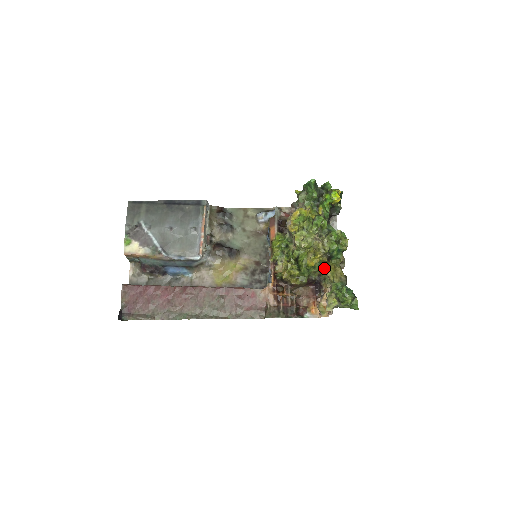
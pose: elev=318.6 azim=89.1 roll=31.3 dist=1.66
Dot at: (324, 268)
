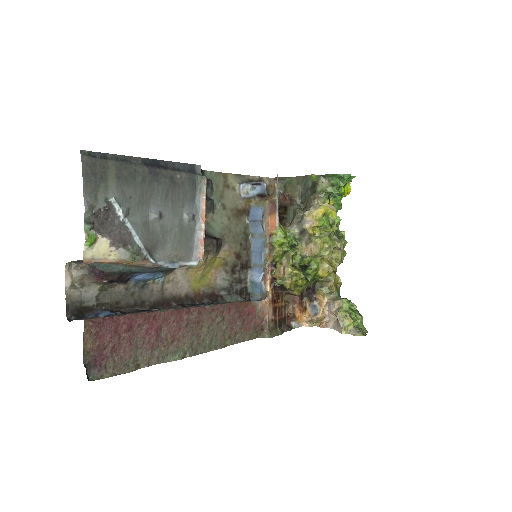
Dot at: (326, 276)
